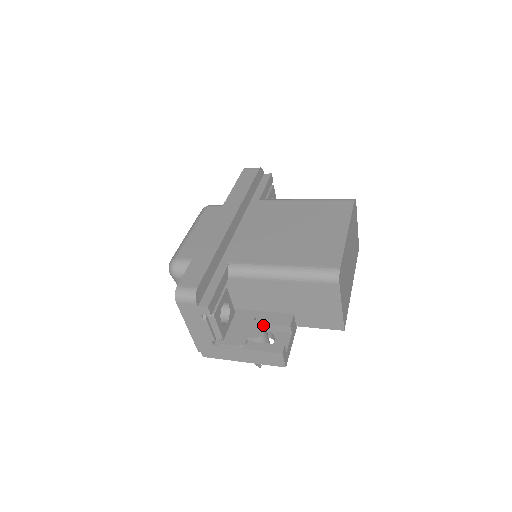
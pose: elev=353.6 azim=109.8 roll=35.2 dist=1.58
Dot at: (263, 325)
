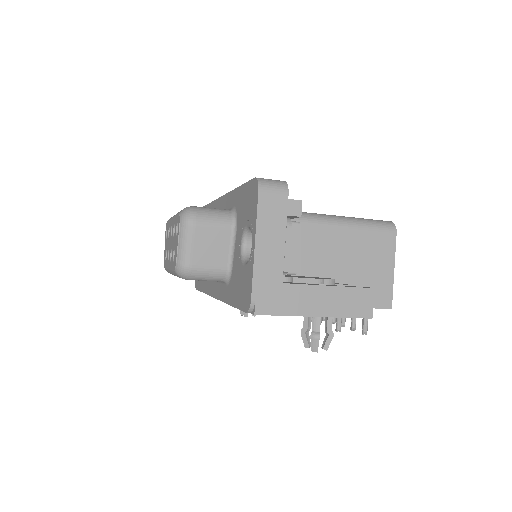
Dot at: occluded
